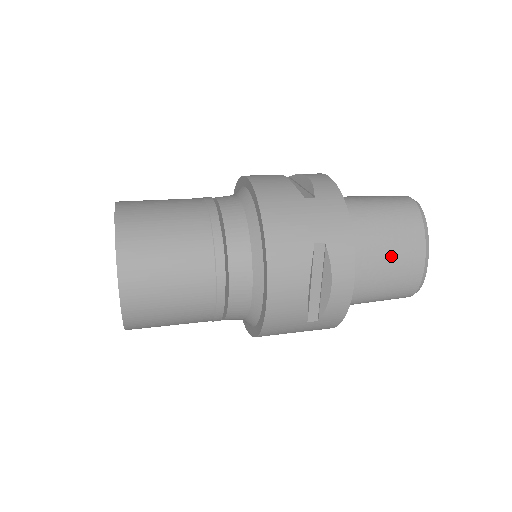
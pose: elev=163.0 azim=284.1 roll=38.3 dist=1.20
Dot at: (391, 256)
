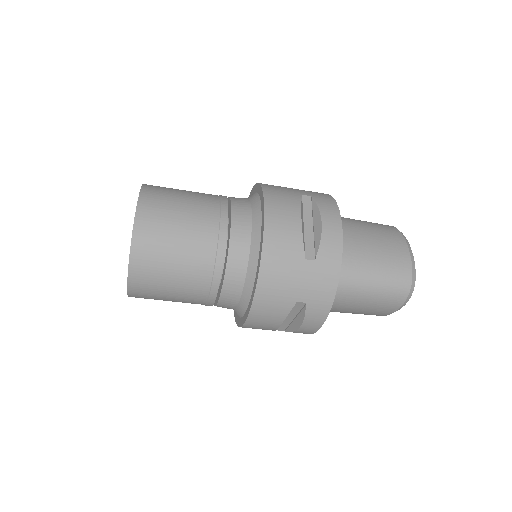
Dot at: (375, 238)
